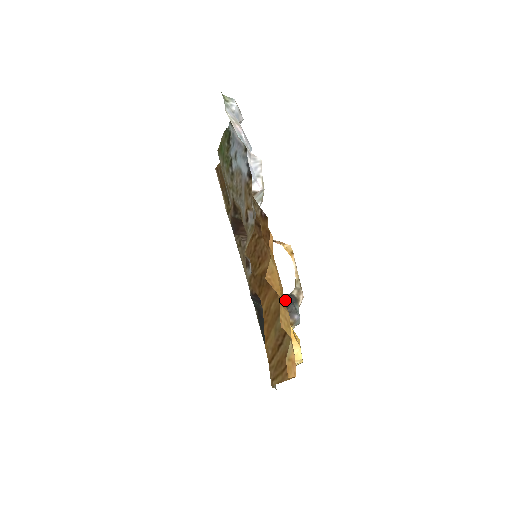
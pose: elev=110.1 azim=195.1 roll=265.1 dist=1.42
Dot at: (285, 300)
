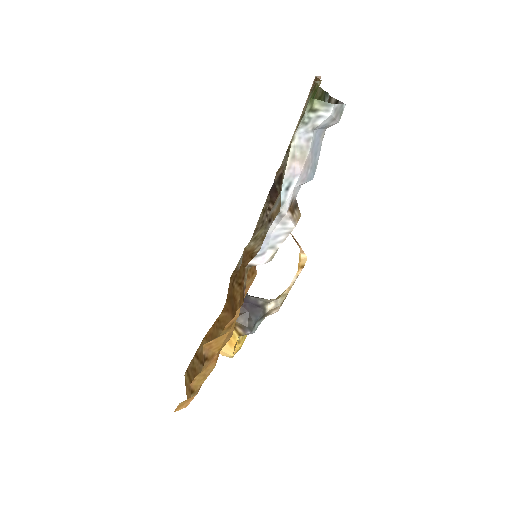
Dot at: (254, 309)
